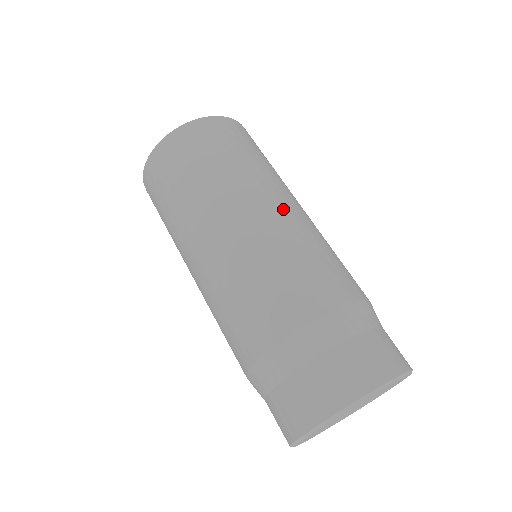
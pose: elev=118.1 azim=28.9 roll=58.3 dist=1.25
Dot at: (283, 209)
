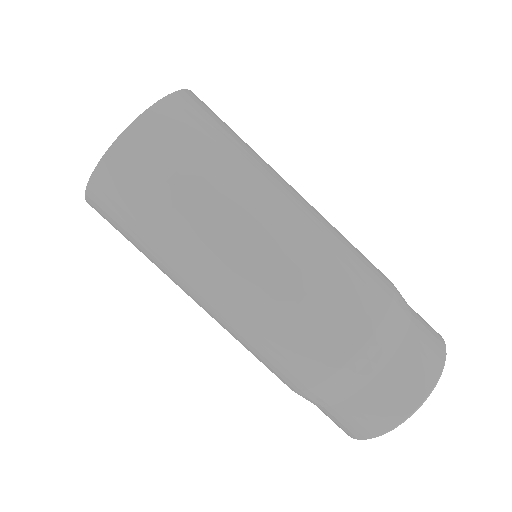
Dot at: (266, 246)
